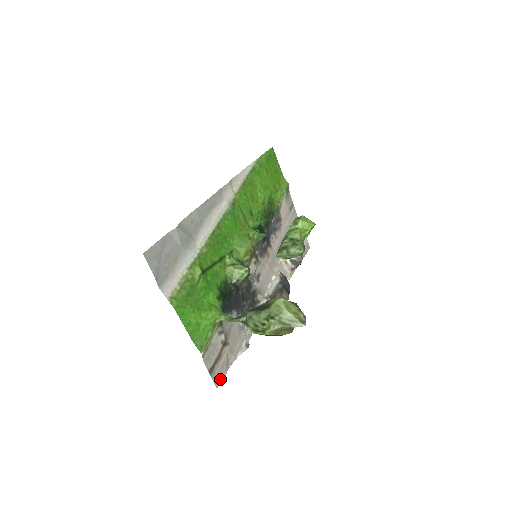
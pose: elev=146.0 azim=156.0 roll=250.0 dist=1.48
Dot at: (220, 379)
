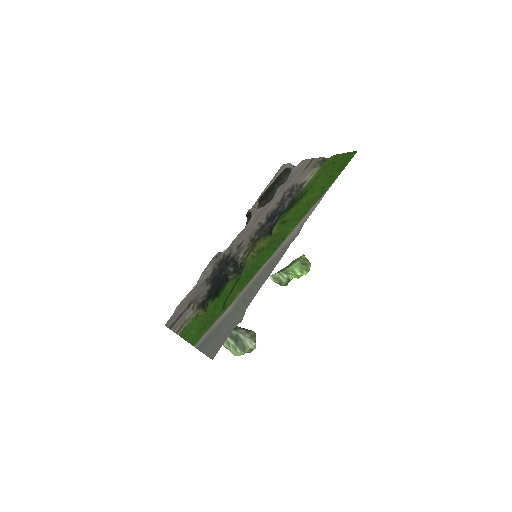
Dot at: (170, 320)
